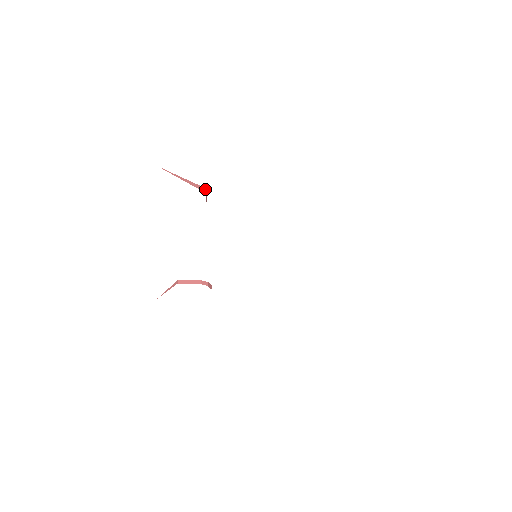
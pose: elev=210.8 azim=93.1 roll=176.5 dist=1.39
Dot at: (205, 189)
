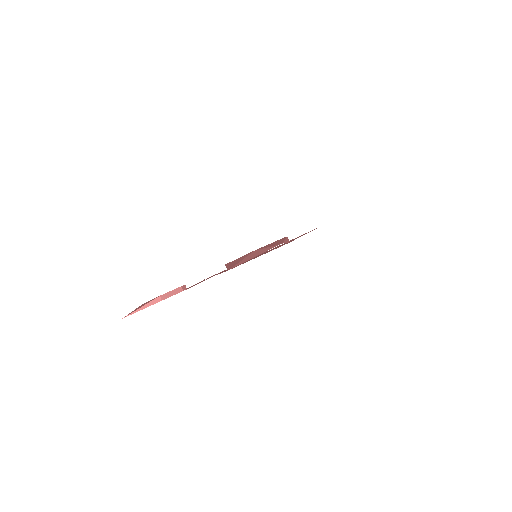
Dot at: occluded
